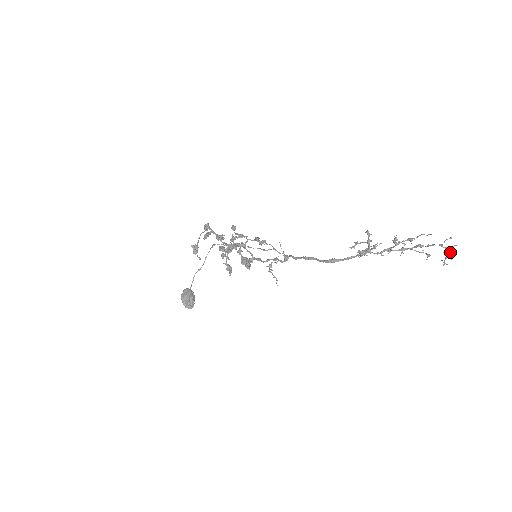
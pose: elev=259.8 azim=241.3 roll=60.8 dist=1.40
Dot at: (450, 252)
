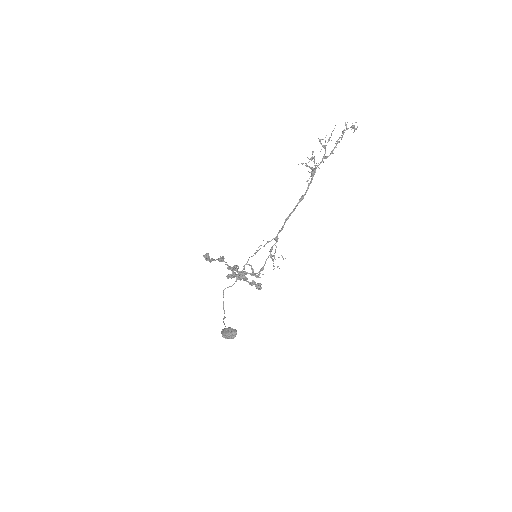
Dot at: (353, 125)
